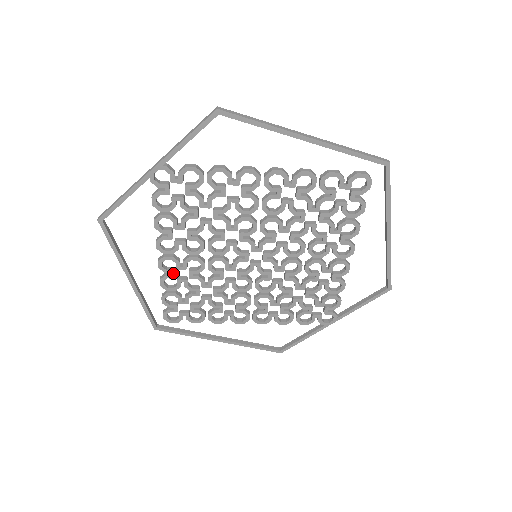
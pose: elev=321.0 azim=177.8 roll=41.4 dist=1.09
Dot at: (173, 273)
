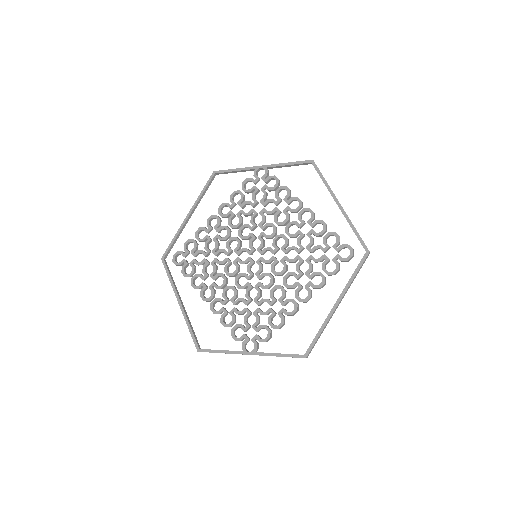
Dot at: (210, 229)
